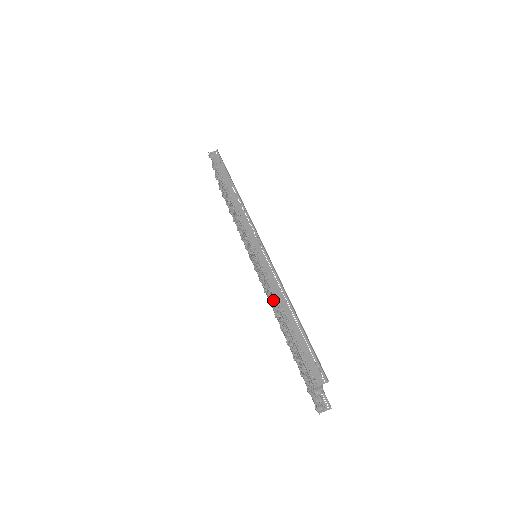
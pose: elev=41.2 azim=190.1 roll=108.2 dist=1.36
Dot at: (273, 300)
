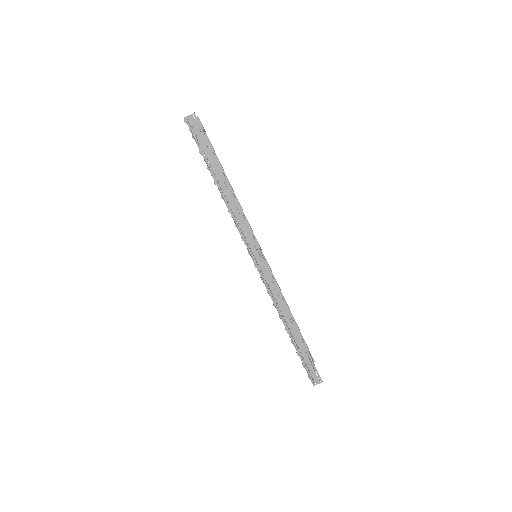
Dot at: occluded
